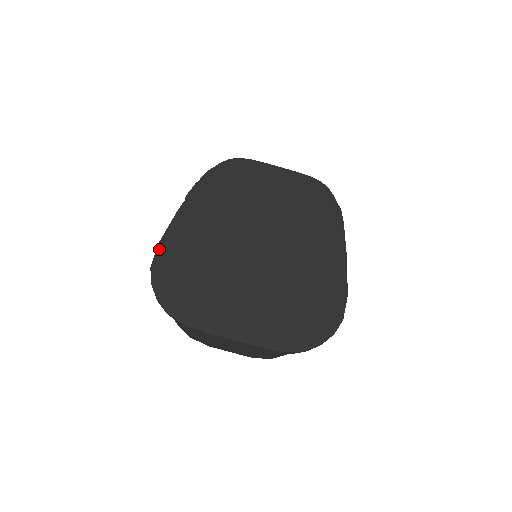
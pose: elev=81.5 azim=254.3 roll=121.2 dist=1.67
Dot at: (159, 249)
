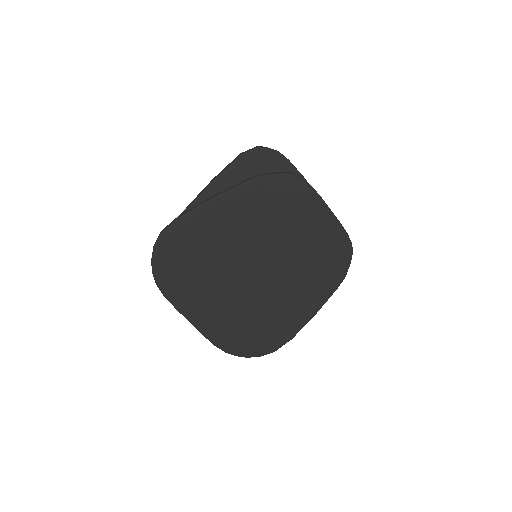
Dot at: (177, 223)
